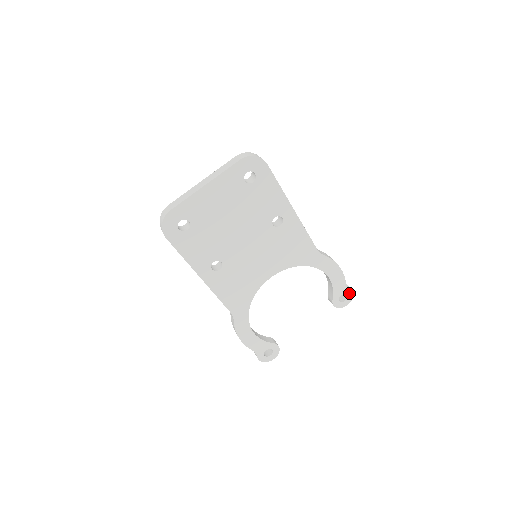
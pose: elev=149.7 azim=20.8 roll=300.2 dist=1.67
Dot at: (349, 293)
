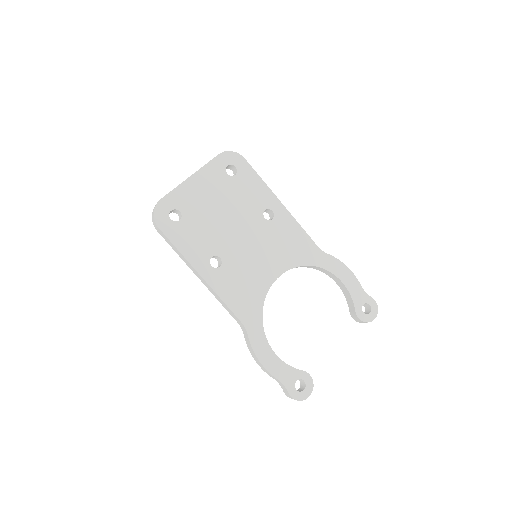
Dot at: (371, 303)
